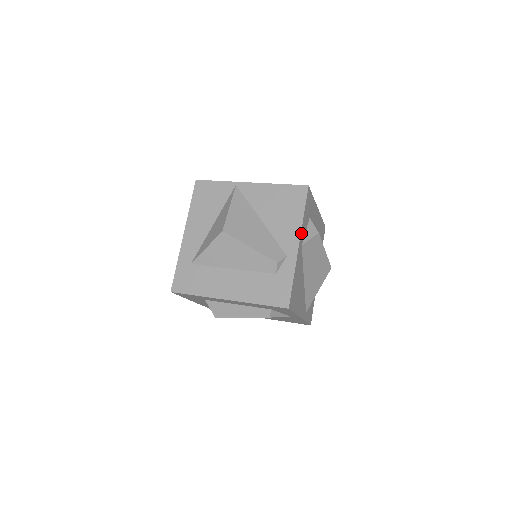
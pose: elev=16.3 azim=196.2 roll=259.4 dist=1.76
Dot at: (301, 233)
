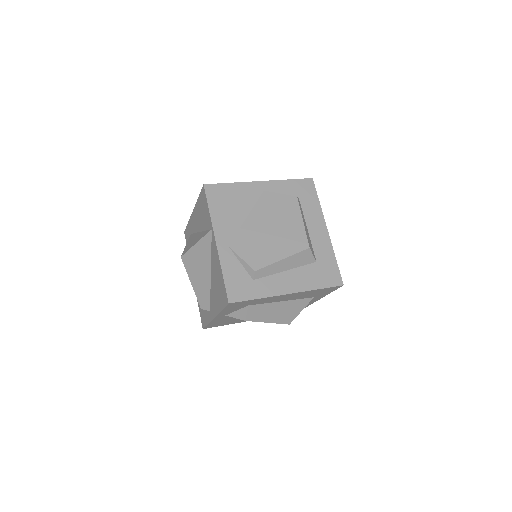
Dot at: (219, 314)
